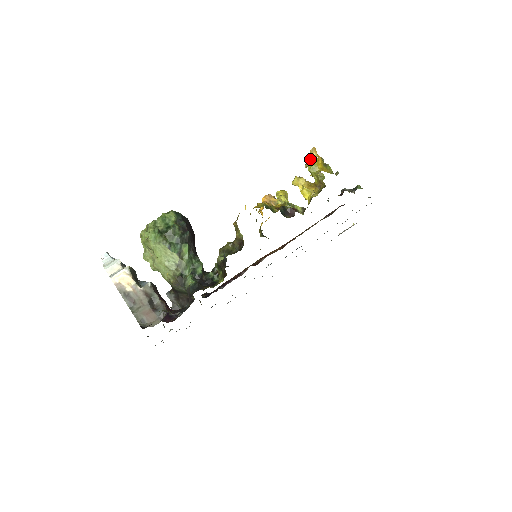
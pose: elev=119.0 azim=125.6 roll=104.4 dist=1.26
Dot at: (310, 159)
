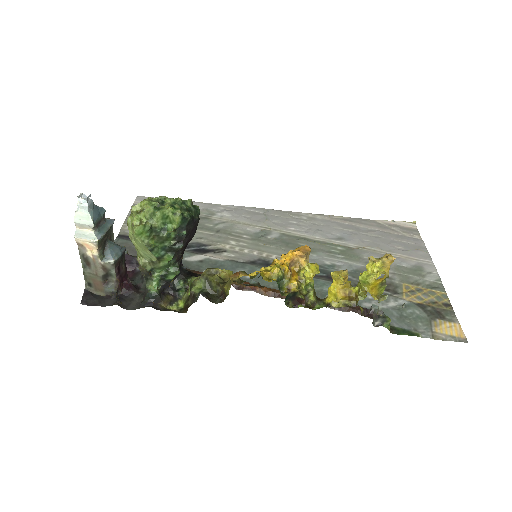
Dot at: (375, 267)
